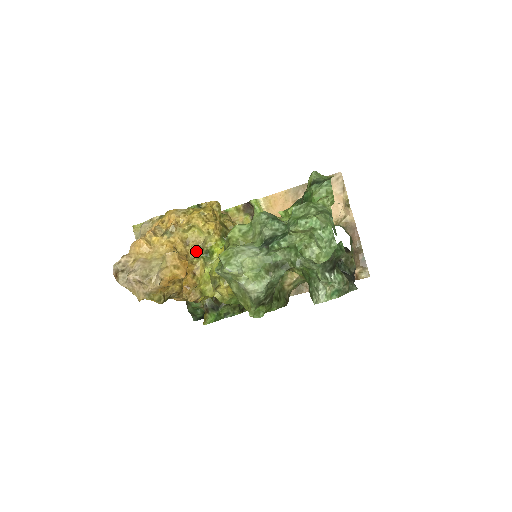
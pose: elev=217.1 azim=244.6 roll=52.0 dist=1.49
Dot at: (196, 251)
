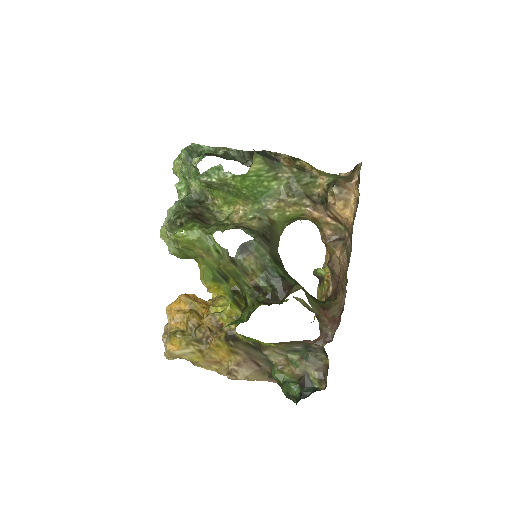
Dot at: occluded
